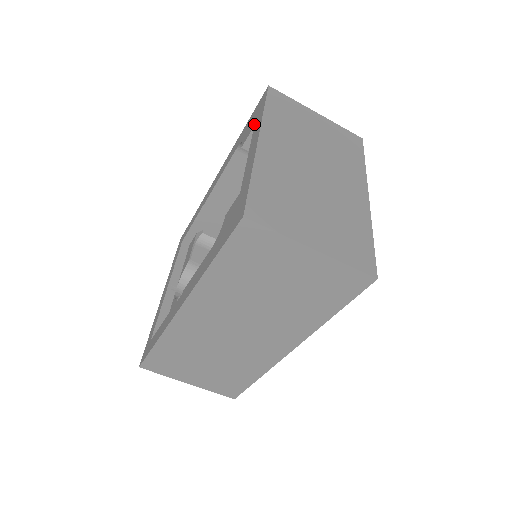
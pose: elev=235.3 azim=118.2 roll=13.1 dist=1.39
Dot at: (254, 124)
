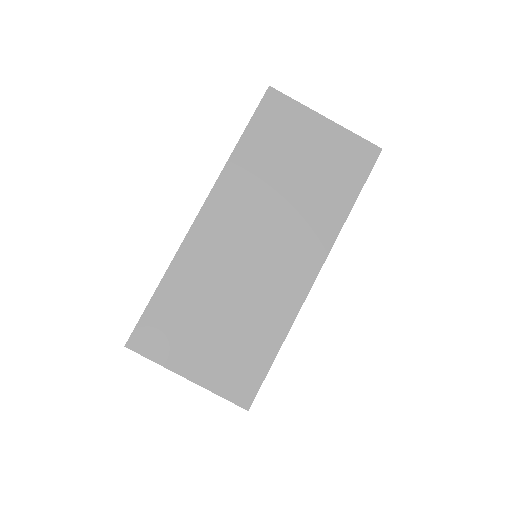
Dot at: occluded
